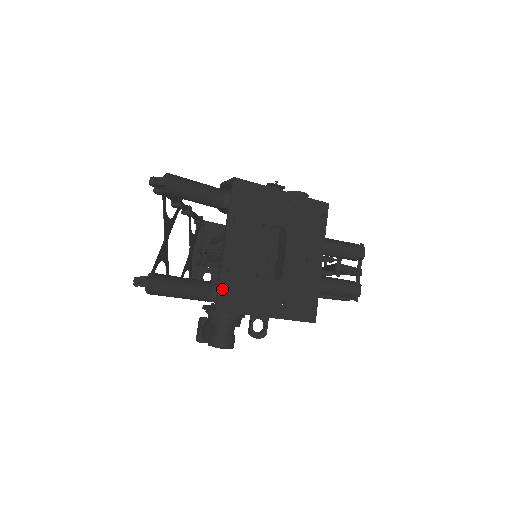
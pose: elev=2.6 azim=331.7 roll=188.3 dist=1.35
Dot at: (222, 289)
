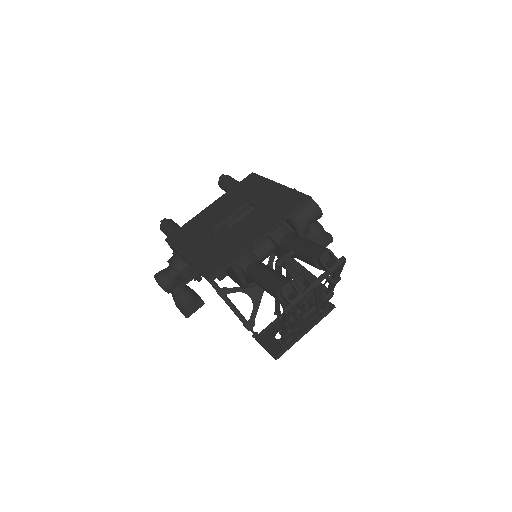
Dot at: (181, 229)
